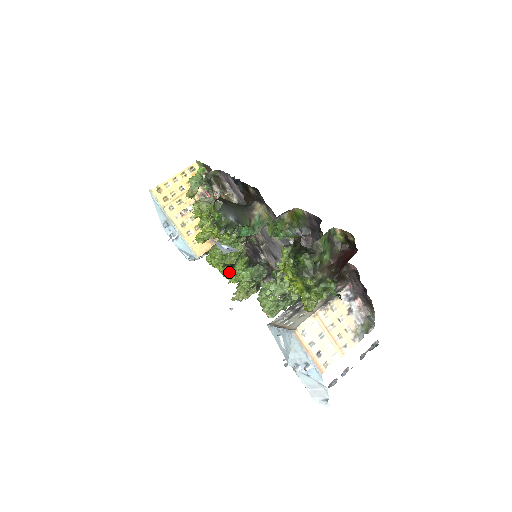
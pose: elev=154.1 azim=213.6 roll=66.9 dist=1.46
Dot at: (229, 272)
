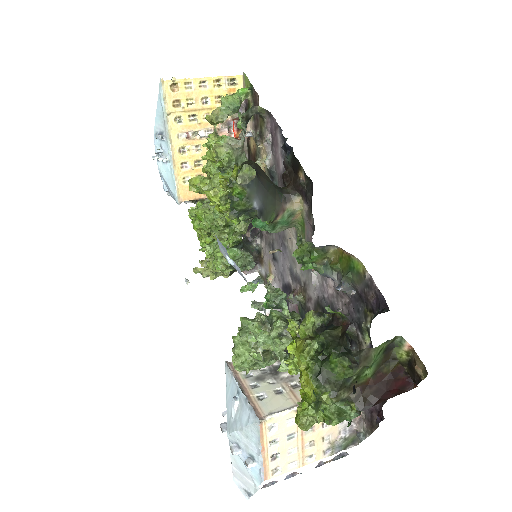
Dot at: (209, 242)
